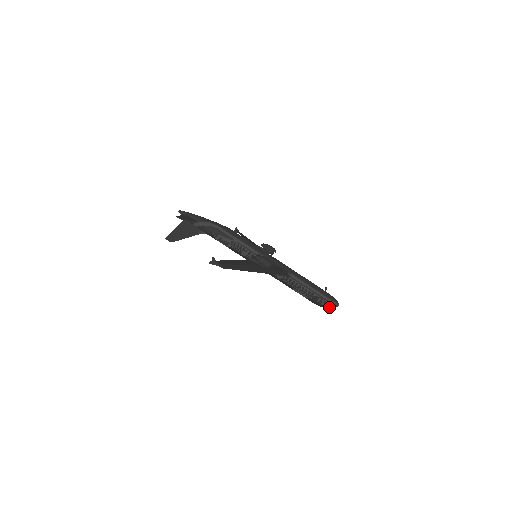
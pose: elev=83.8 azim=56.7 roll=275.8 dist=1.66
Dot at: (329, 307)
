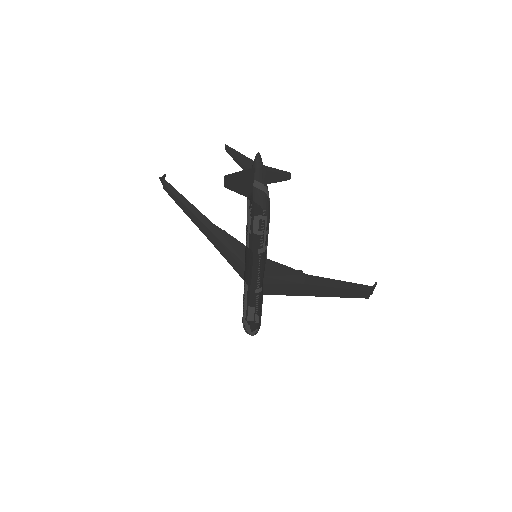
Dot at: (252, 335)
